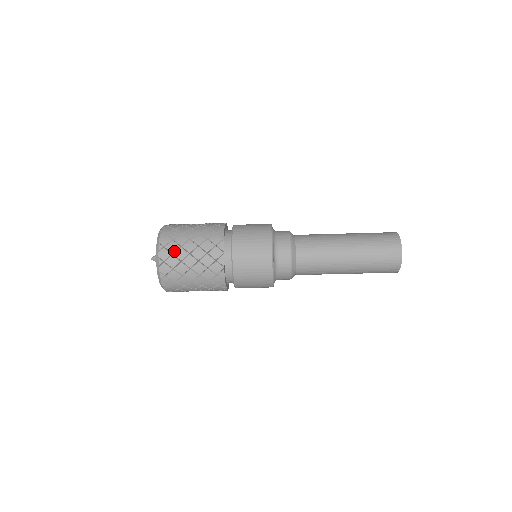
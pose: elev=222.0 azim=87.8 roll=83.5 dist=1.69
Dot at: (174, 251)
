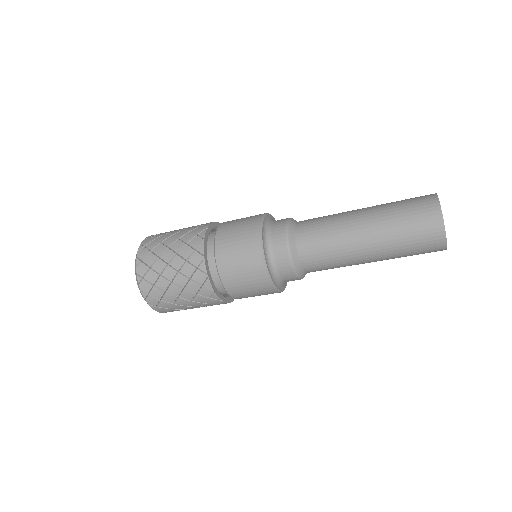
Dot at: (153, 248)
